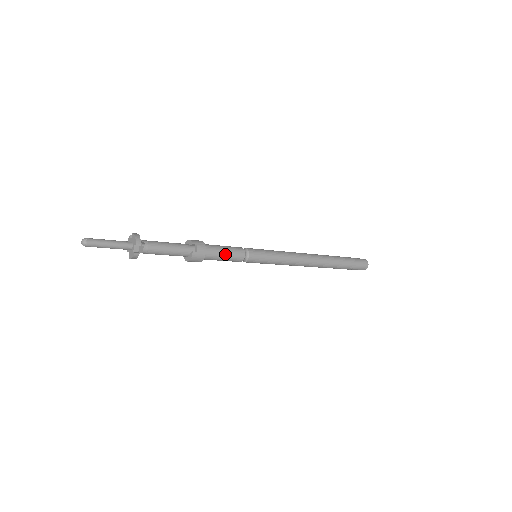
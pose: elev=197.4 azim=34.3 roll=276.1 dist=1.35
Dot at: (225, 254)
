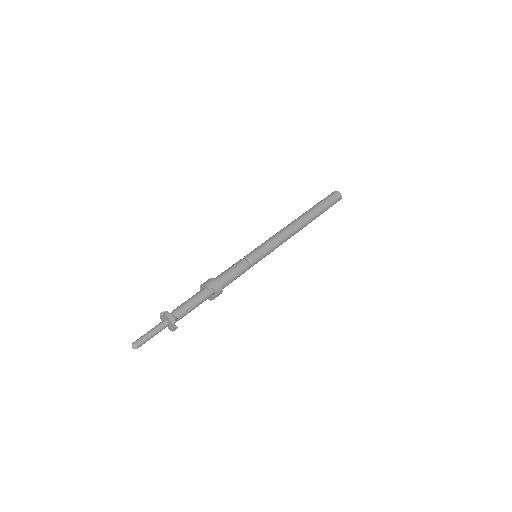
Dot at: (235, 276)
